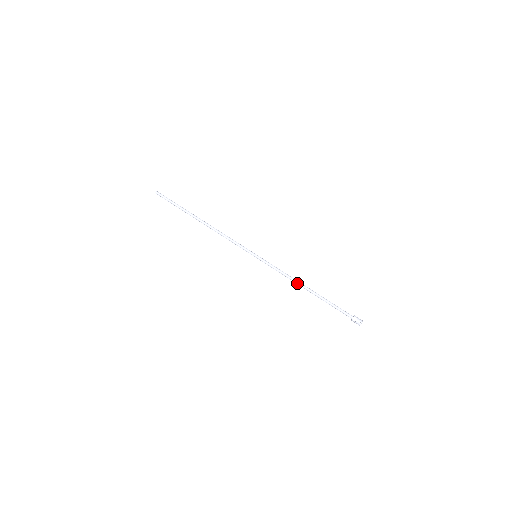
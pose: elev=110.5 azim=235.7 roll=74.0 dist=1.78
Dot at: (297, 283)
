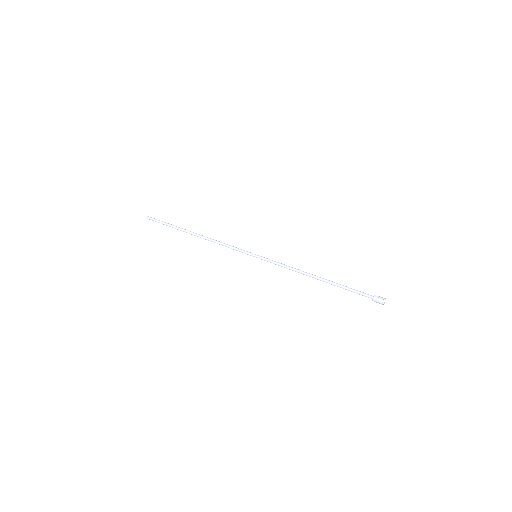
Dot at: (305, 273)
